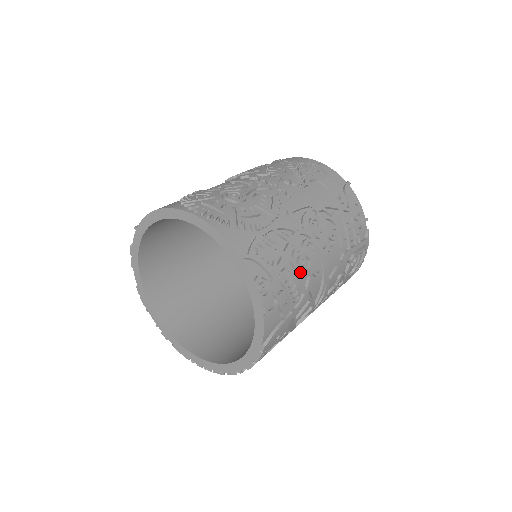
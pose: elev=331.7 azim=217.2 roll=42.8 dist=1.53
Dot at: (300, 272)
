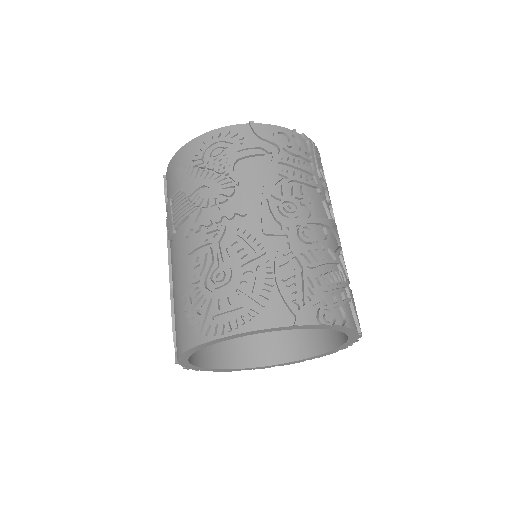
Dot at: (324, 261)
